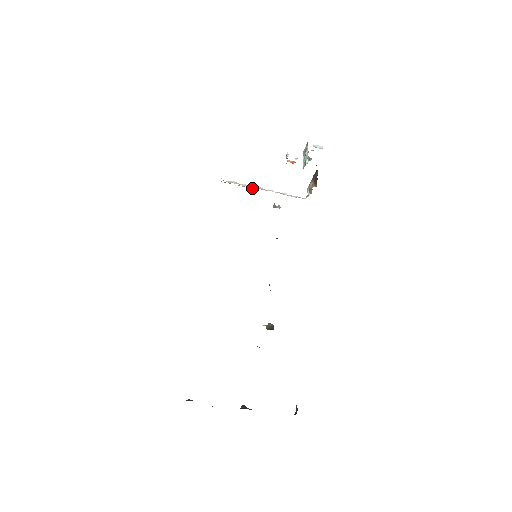
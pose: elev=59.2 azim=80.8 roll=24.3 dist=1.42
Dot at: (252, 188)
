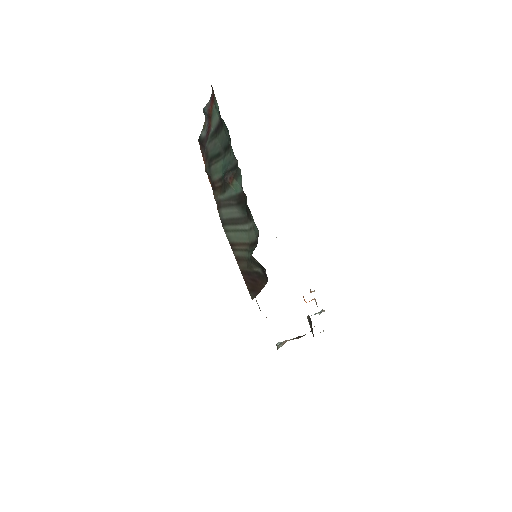
Dot at: occluded
